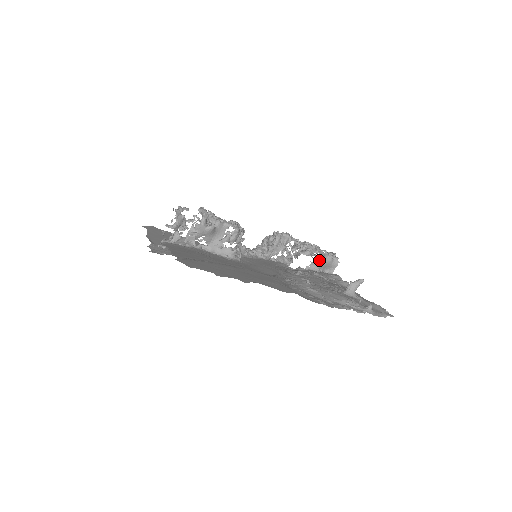
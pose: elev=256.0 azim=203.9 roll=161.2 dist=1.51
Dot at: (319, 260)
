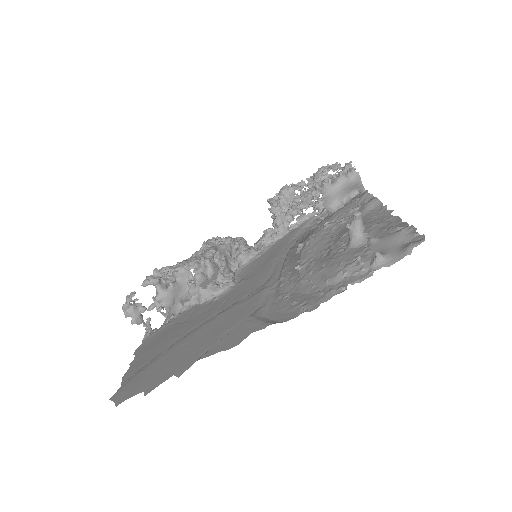
Dot at: (328, 196)
